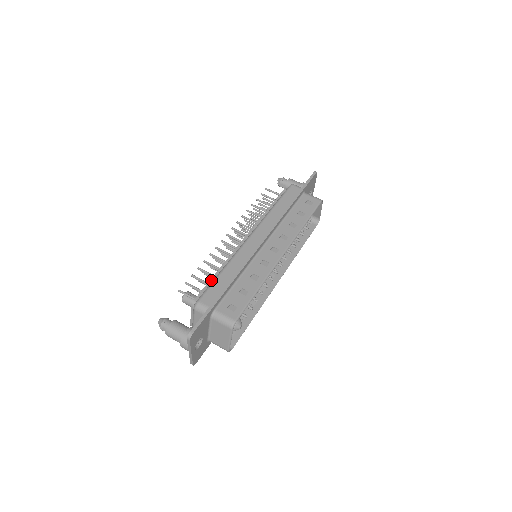
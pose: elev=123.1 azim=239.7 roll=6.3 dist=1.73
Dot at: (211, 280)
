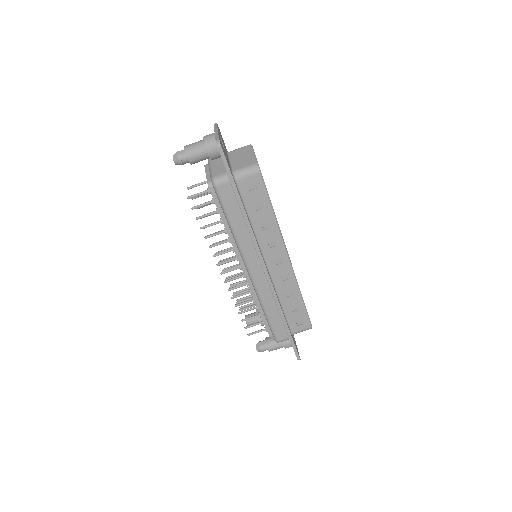
Dot at: (263, 319)
